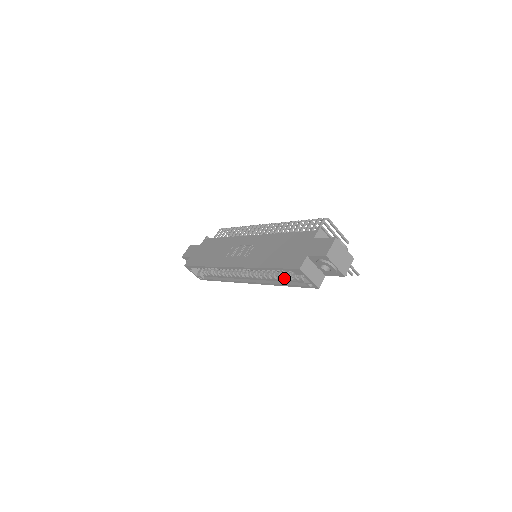
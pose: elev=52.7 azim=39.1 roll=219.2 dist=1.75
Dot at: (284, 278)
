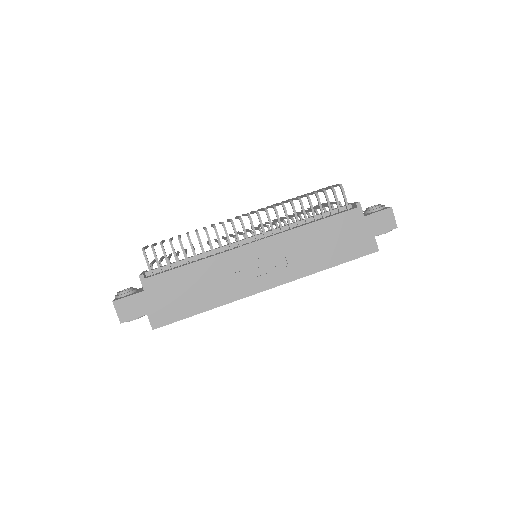
Dot at: occluded
